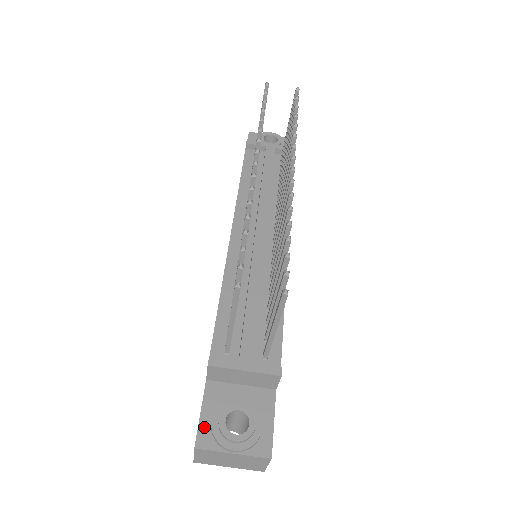
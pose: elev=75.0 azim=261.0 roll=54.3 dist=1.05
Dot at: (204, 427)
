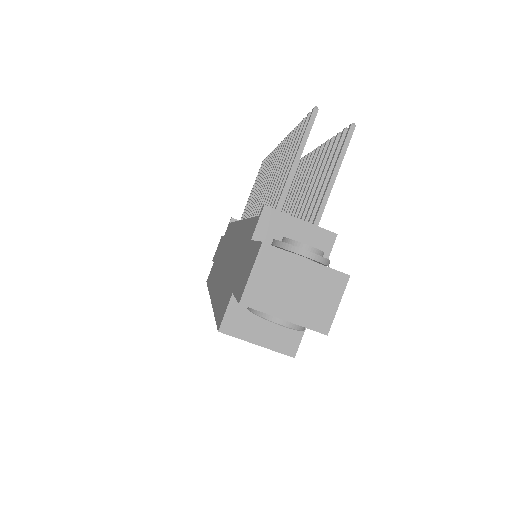
Dot at: occluded
